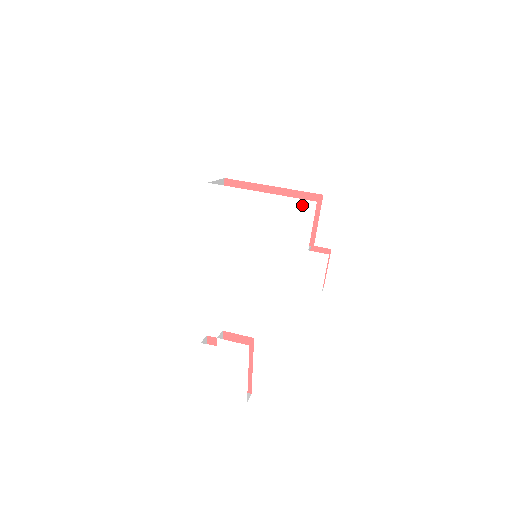
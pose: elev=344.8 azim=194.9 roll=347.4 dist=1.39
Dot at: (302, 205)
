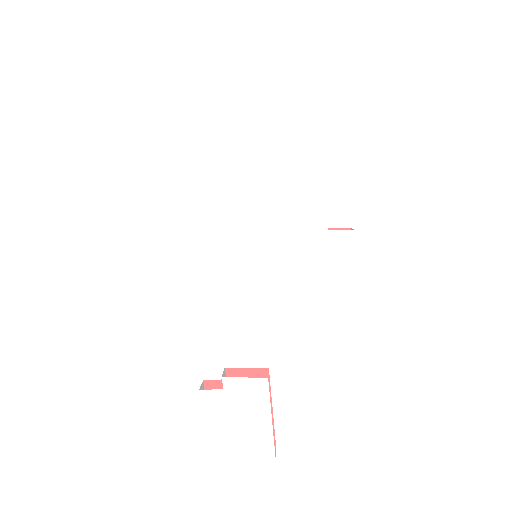
Dot at: (311, 172)
